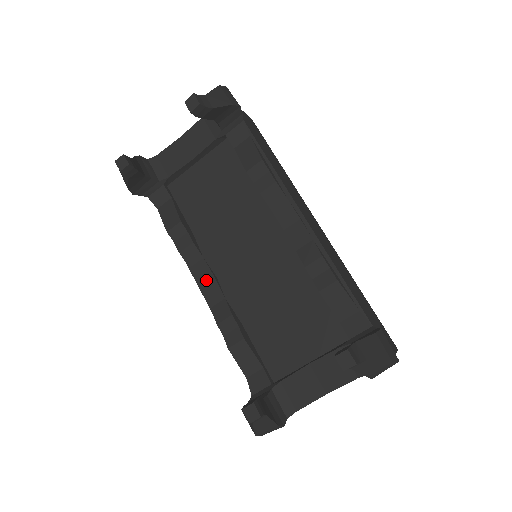
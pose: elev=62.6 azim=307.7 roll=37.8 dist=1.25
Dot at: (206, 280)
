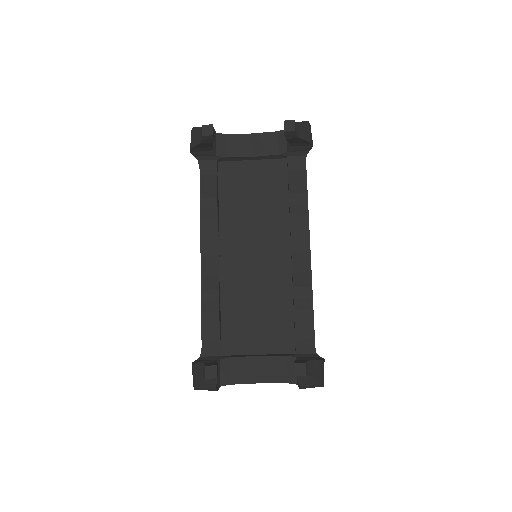
Dot at: (211, 252)
